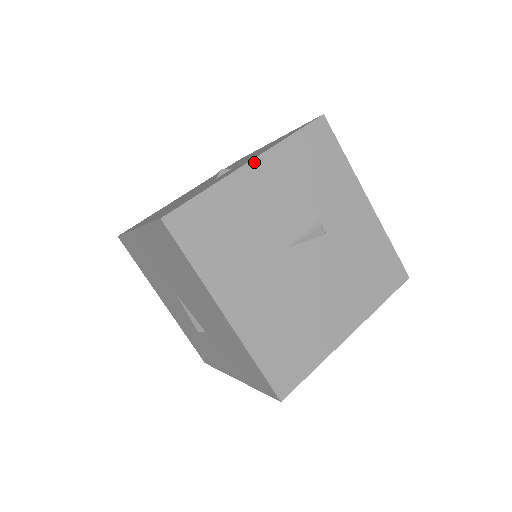
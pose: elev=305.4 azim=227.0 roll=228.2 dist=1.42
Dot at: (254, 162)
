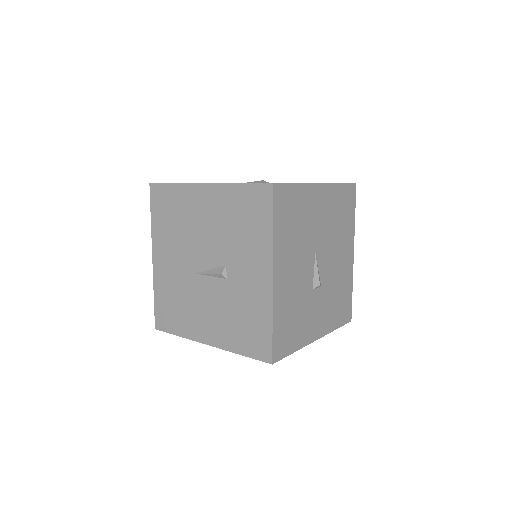
Dot at: occluded
